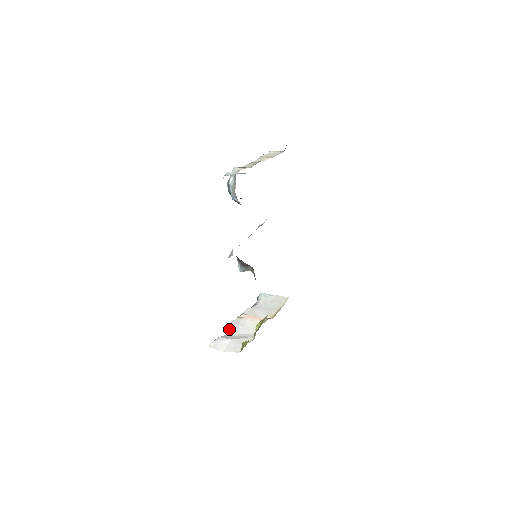
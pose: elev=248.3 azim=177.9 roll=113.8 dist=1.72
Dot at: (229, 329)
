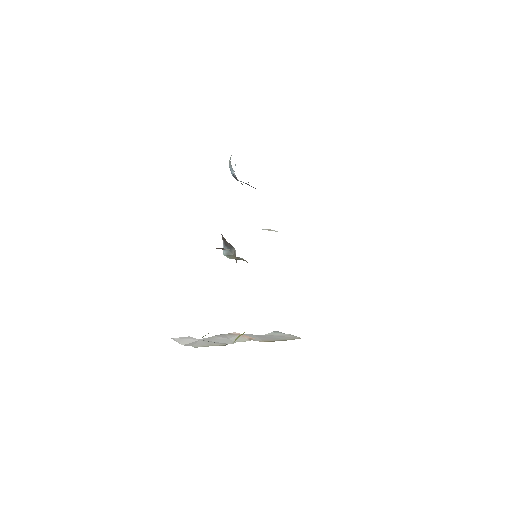
Dot at: (208, 337)
